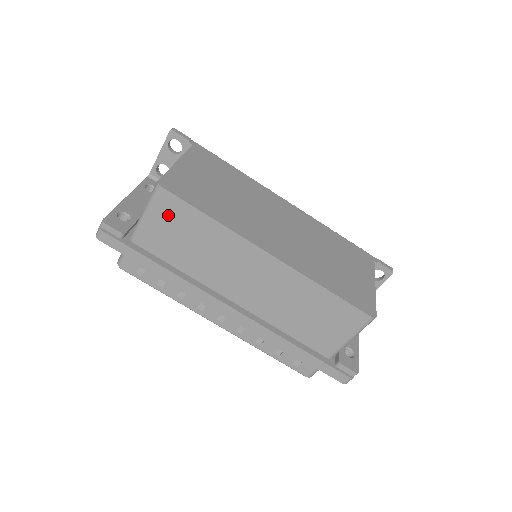
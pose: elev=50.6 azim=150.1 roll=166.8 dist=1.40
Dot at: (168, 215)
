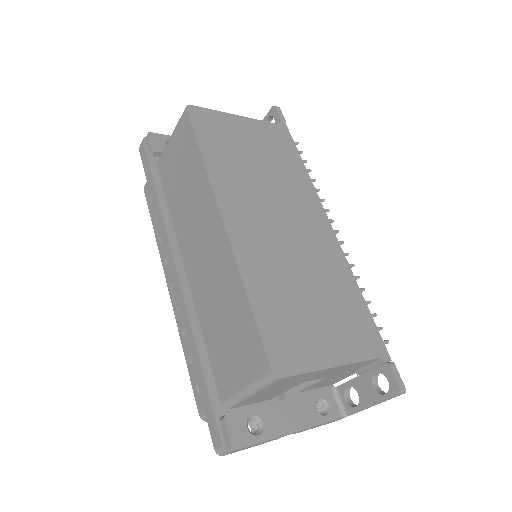
Dot at: (181, 142)
